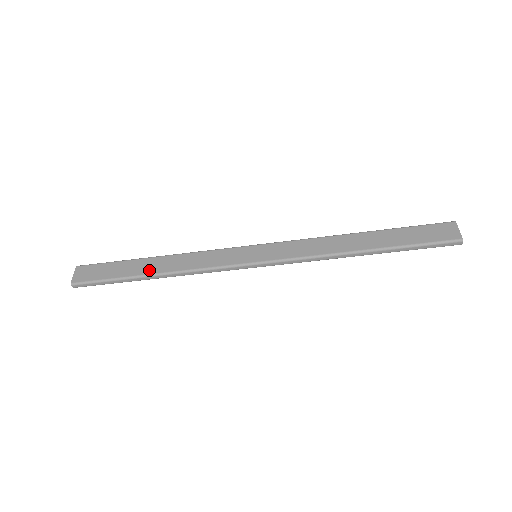
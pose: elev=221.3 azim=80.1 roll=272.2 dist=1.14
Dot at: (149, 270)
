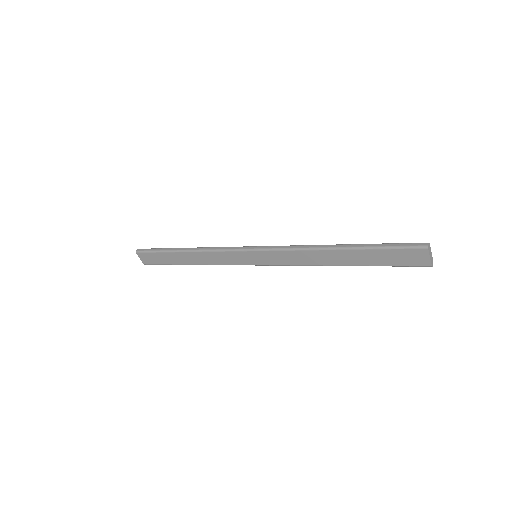
Dot at: (186, 262)
